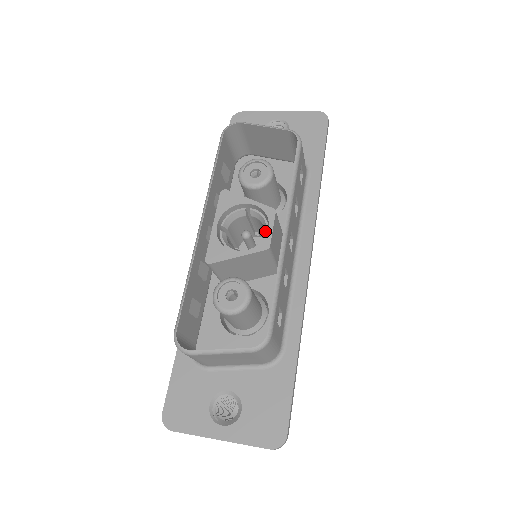
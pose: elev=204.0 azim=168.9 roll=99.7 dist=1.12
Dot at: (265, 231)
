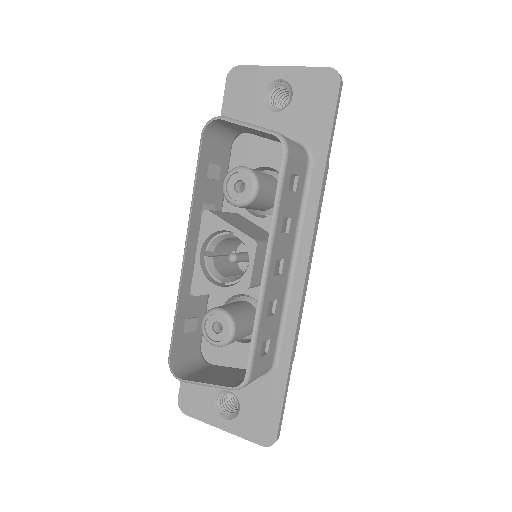
Dot at: occluded
